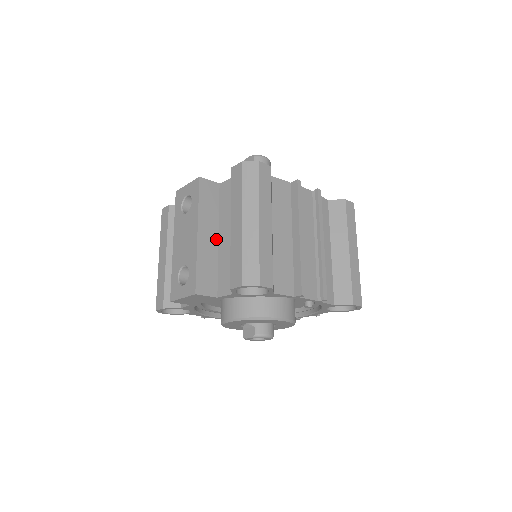
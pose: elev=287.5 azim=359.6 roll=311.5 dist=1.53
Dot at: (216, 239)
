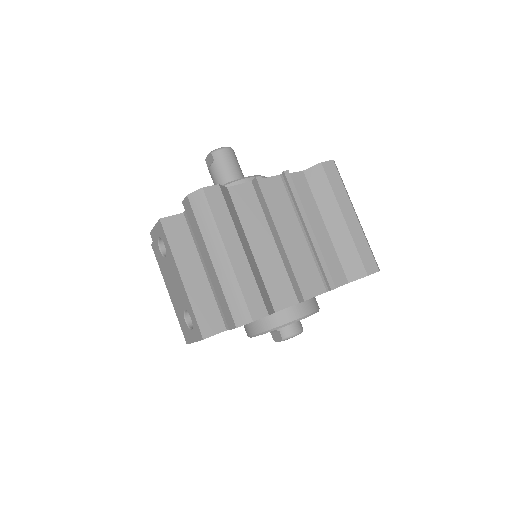
Dot at: (203, 273)
